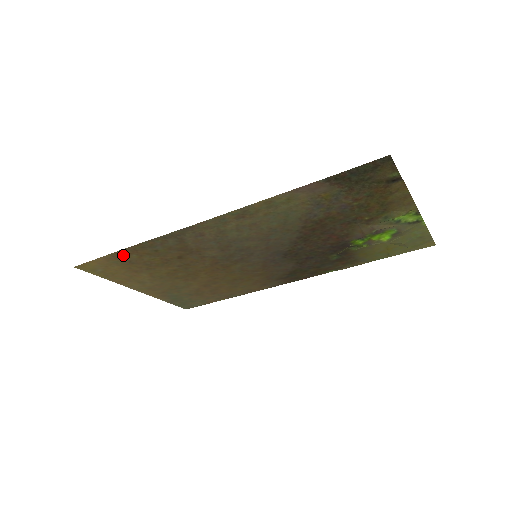
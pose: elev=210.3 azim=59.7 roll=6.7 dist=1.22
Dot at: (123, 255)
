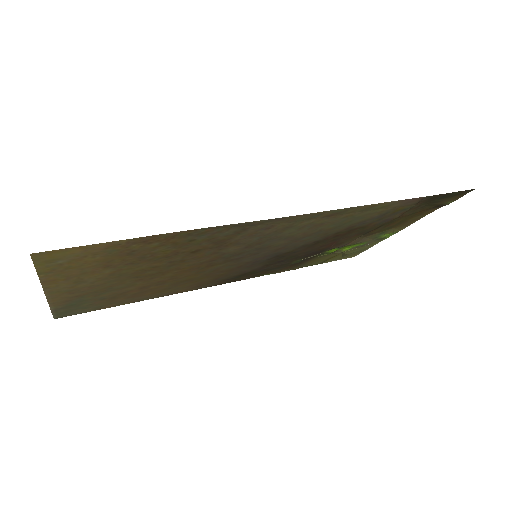
Dot at: (143, 242)
